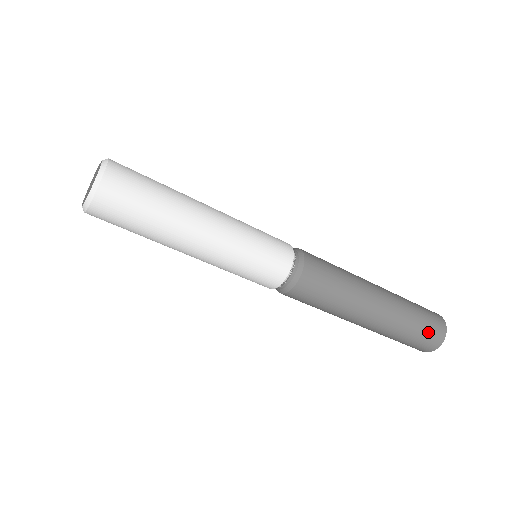
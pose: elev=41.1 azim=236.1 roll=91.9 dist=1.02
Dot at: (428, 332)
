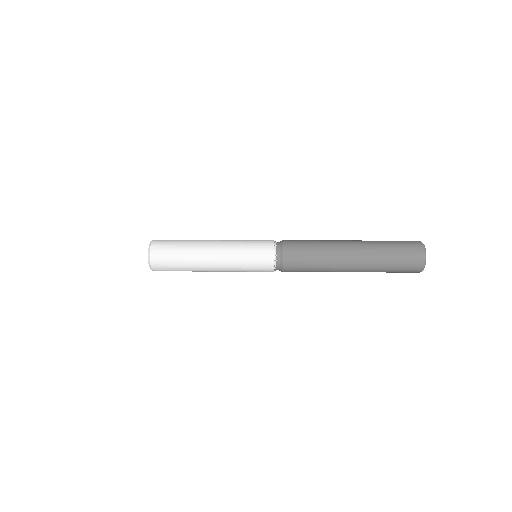
Dot at: (406, 251)
